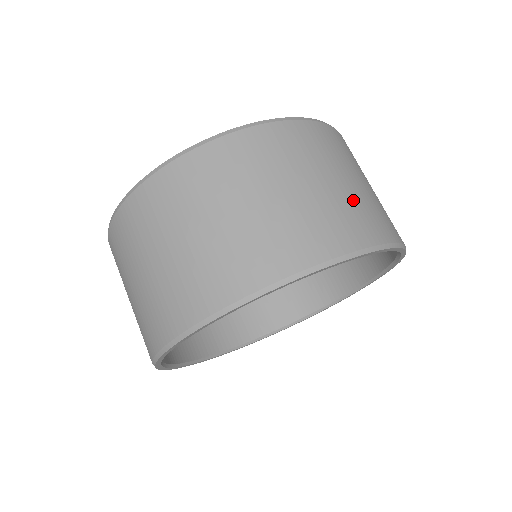
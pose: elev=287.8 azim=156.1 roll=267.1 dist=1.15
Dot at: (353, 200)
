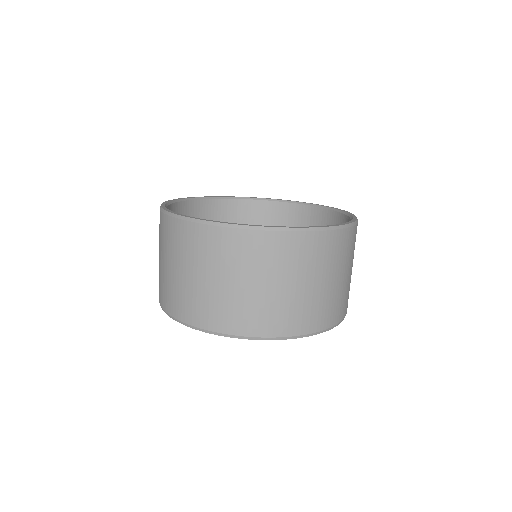
Dot at: (341, 292)
